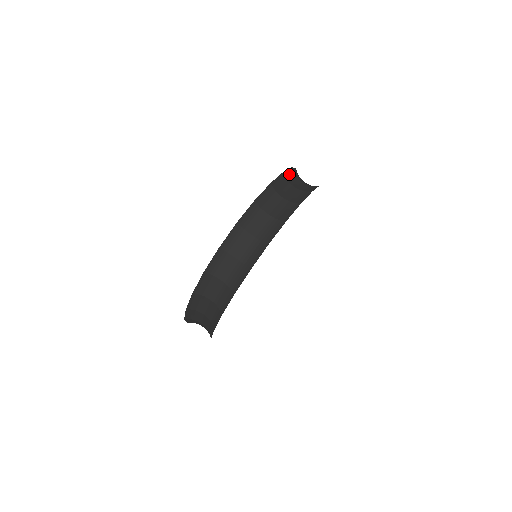
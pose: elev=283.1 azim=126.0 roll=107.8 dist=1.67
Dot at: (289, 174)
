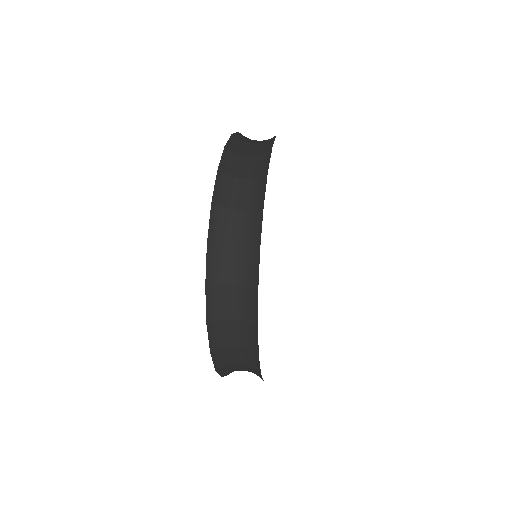
Dot at: occluded
